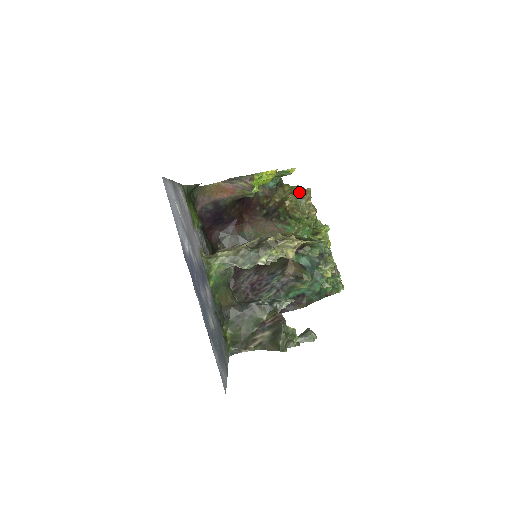
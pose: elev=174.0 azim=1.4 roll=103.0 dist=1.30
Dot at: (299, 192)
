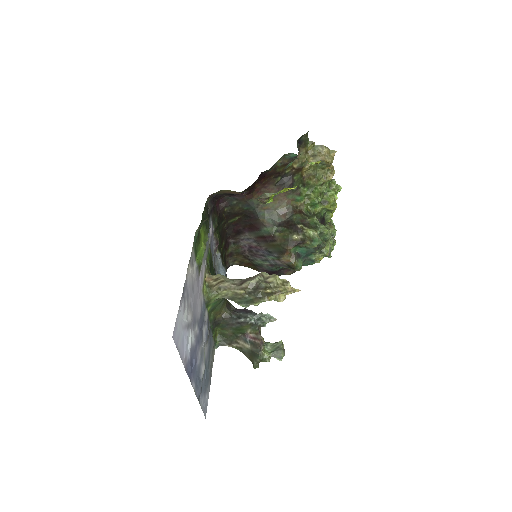
Dot at: (321, 158)
